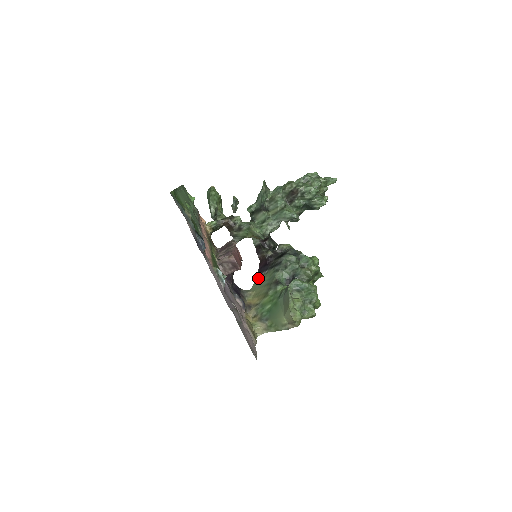
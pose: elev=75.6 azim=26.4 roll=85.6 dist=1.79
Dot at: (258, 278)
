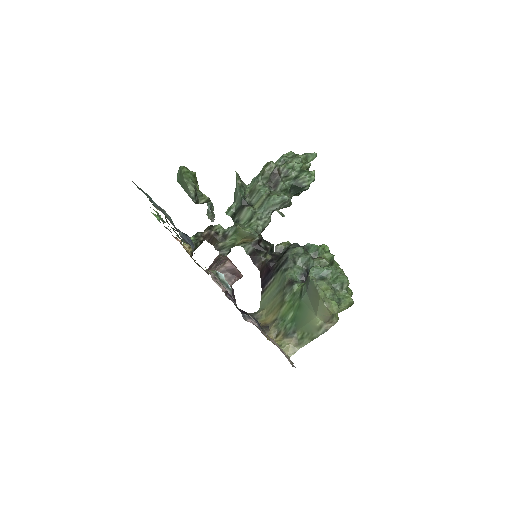
Dot at: (264, 292)
